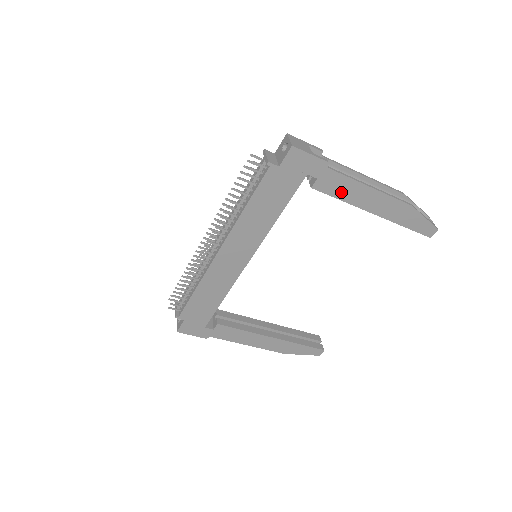
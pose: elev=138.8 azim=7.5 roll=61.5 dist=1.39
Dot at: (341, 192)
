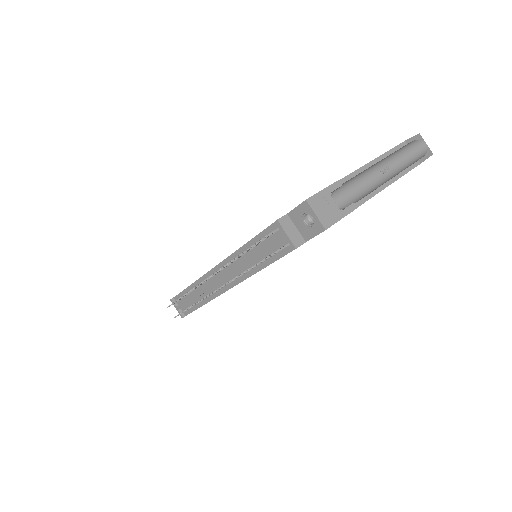
Dot at: occluded
